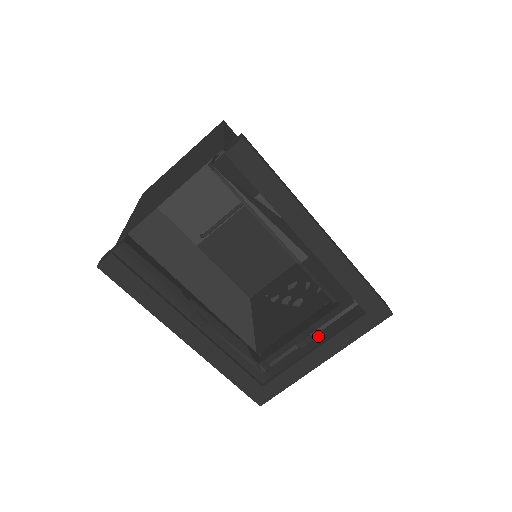
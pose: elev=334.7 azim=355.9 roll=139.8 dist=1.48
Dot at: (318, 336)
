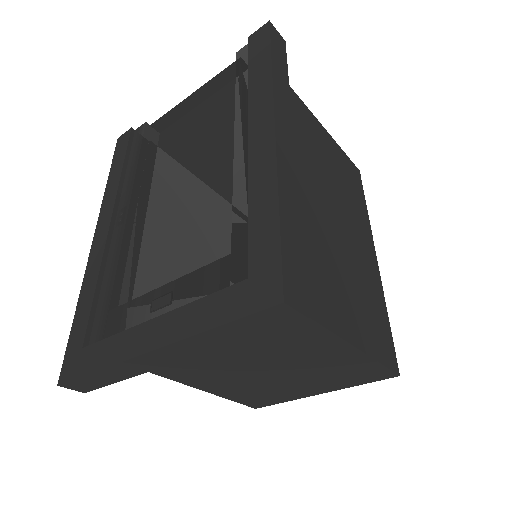
Dot at: (179, 300)
